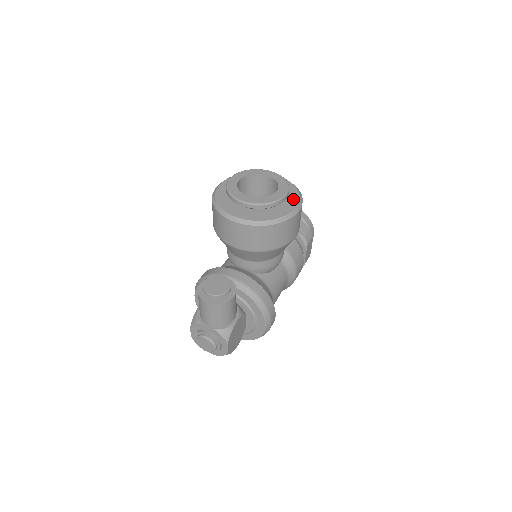
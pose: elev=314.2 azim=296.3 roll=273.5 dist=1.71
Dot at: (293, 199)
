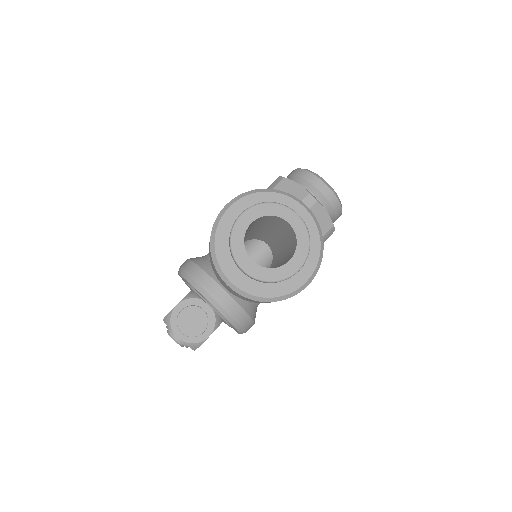
Dot at: (308, 266)
